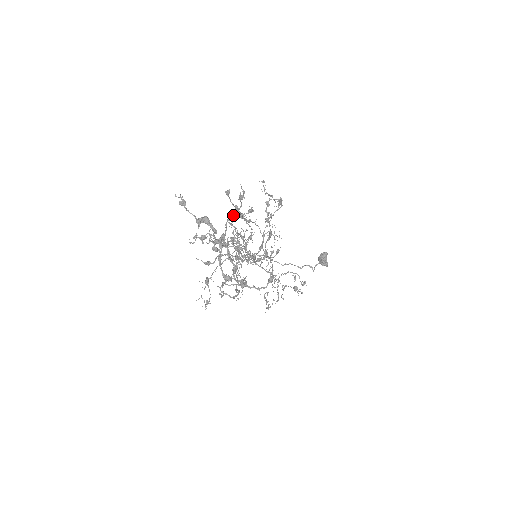
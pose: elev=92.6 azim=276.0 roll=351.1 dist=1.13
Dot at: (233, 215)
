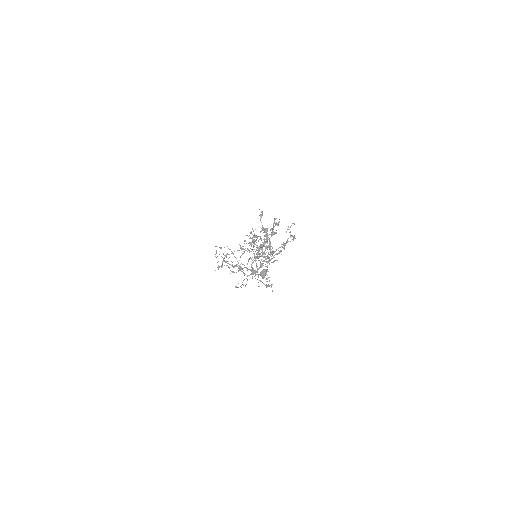
Dot at: (273, 233)
